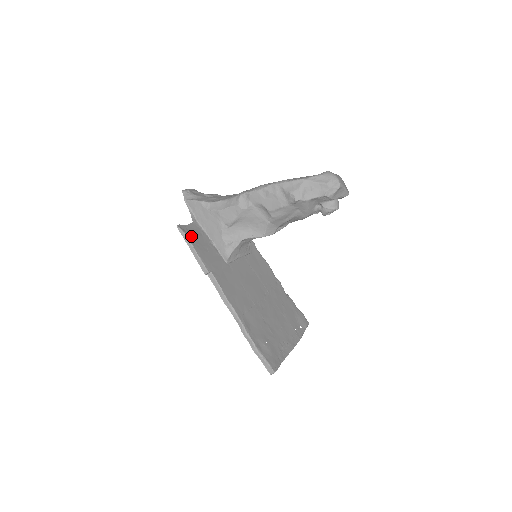
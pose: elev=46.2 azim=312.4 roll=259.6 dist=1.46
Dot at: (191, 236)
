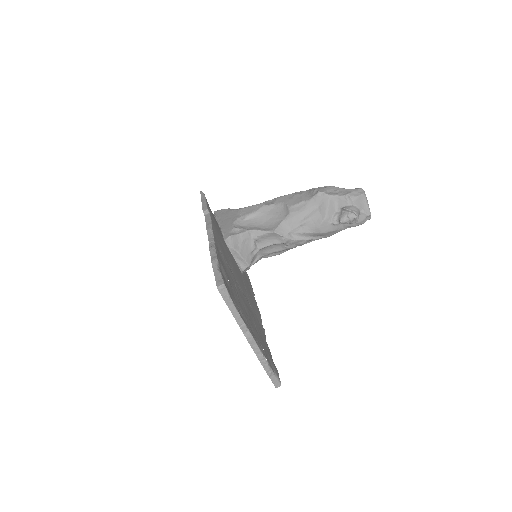
Dot at: occluded
